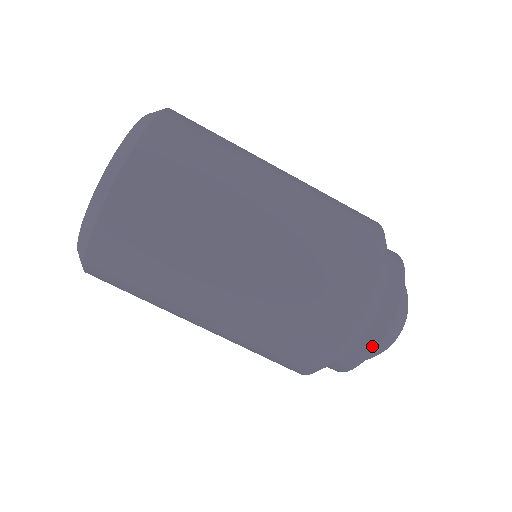
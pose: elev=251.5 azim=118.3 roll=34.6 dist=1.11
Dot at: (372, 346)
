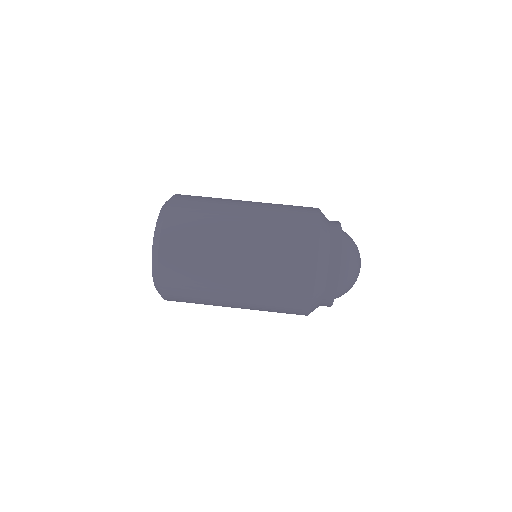
Dot at: (339, 248)
